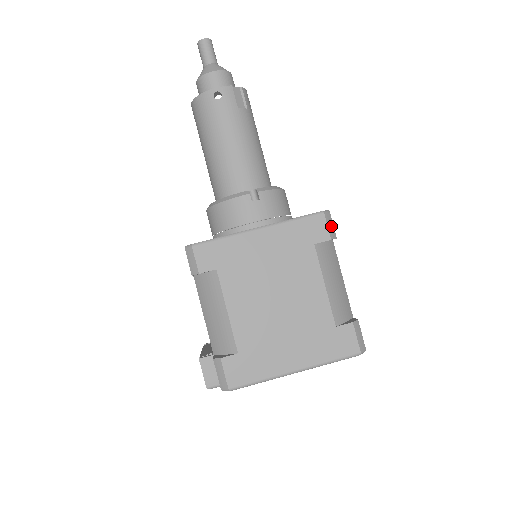
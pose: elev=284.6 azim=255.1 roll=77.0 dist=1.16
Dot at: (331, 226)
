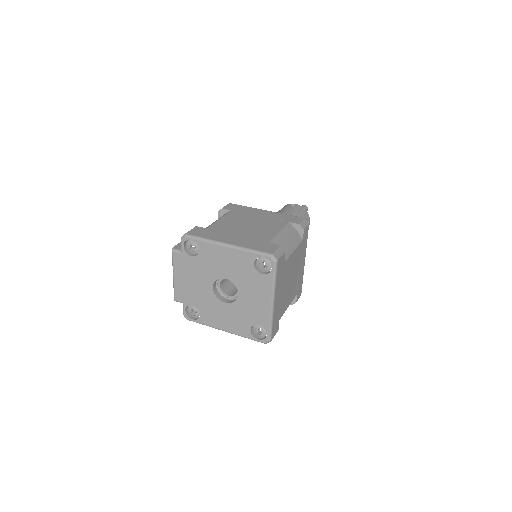
Dot at: (305, 225)
